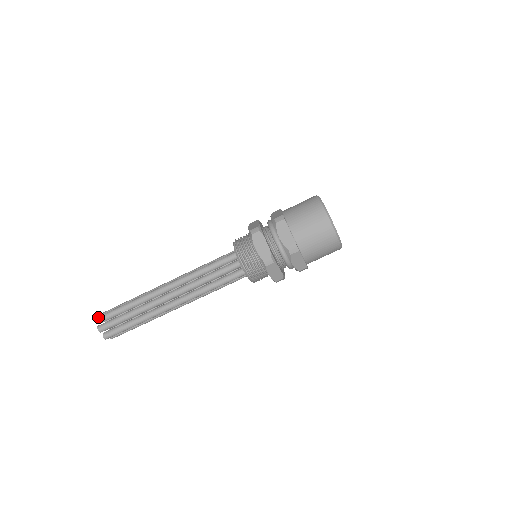
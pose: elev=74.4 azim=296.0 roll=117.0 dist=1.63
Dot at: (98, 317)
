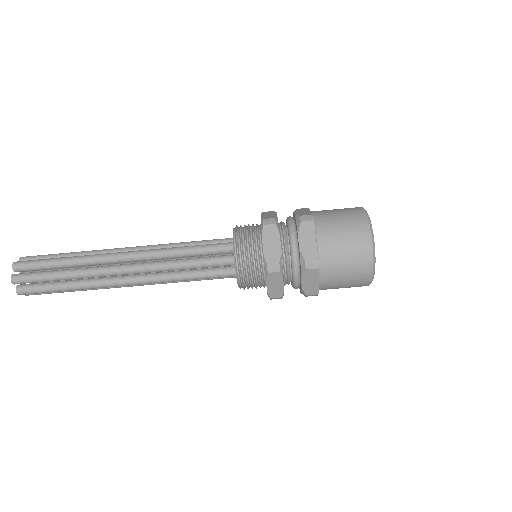
Dot at: (15, 280)
